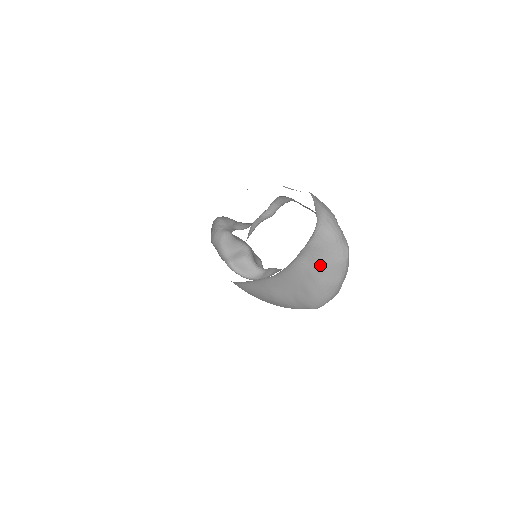
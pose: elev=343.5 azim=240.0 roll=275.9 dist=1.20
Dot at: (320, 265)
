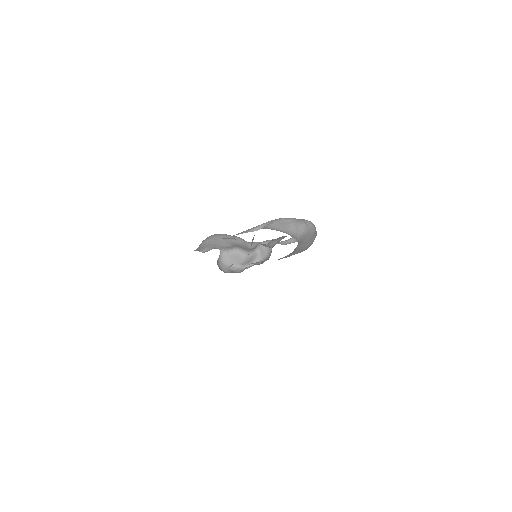
Dot at: (305, 242)
